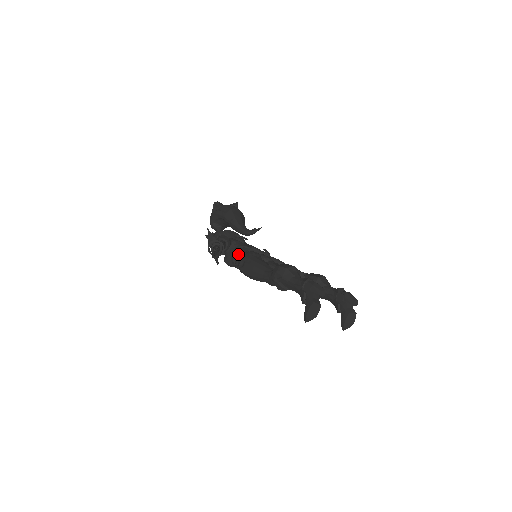
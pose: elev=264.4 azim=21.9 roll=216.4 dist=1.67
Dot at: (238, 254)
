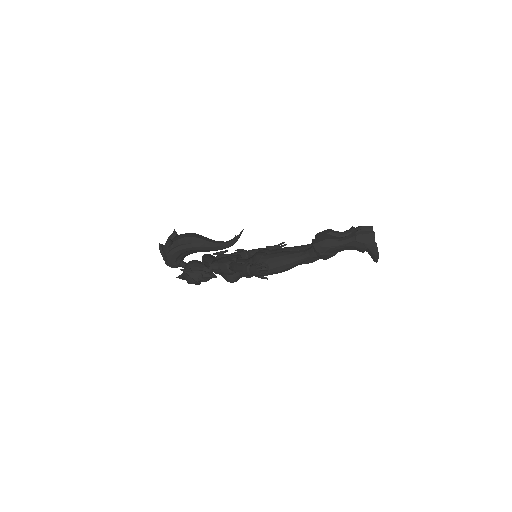
Dot at: occluded
